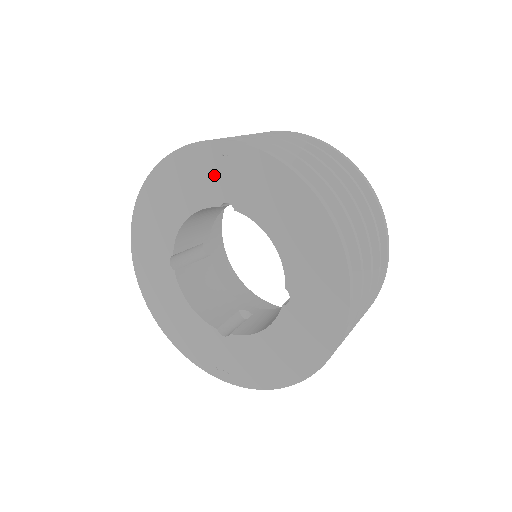
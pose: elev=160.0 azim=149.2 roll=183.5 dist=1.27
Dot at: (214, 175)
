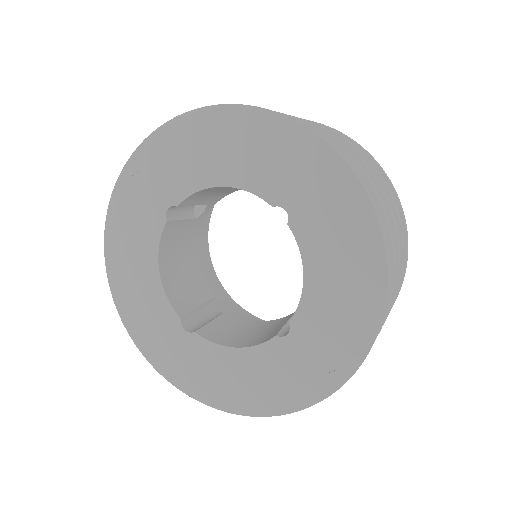
Dot at: (140, 204)
